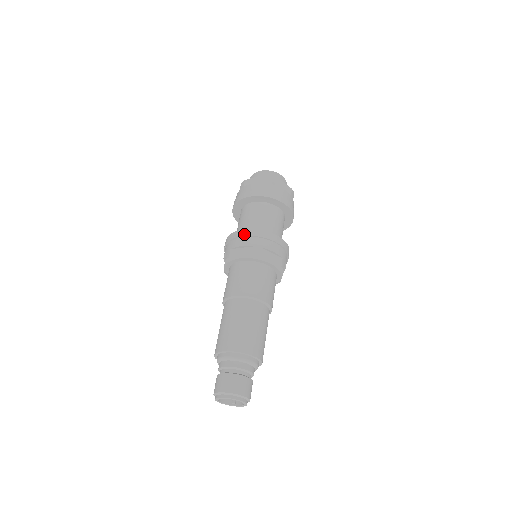
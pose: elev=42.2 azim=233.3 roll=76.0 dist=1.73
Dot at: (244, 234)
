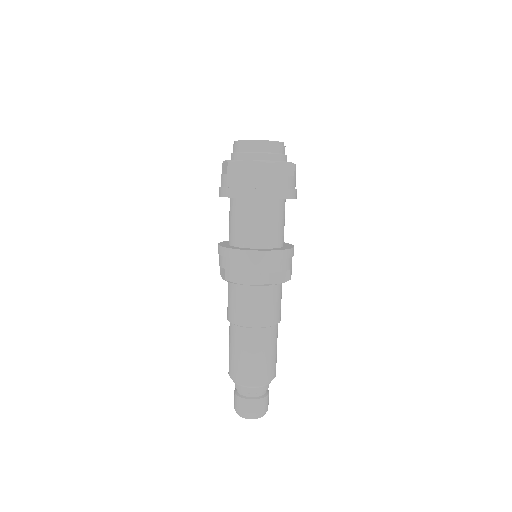
Dot at: (247, 257)
